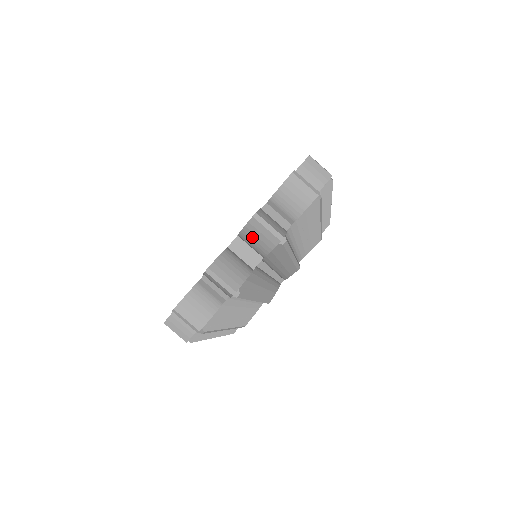
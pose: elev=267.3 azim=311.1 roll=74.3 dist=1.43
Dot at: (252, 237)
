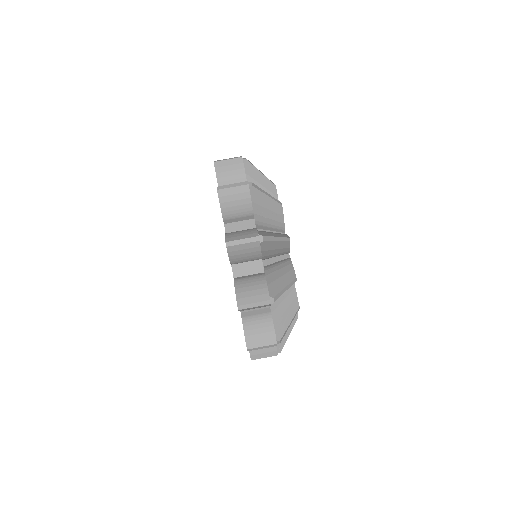
Dot at: (226, 176)
